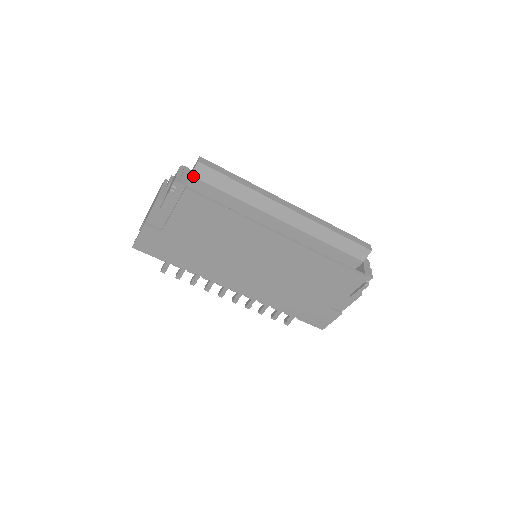
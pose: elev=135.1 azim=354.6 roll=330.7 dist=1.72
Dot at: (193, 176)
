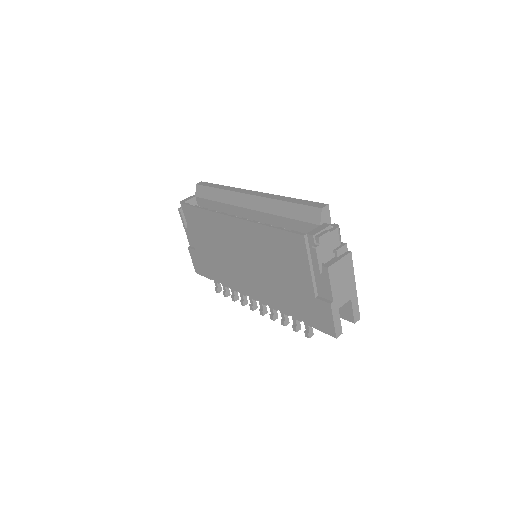
Dot at: (196, 197)
